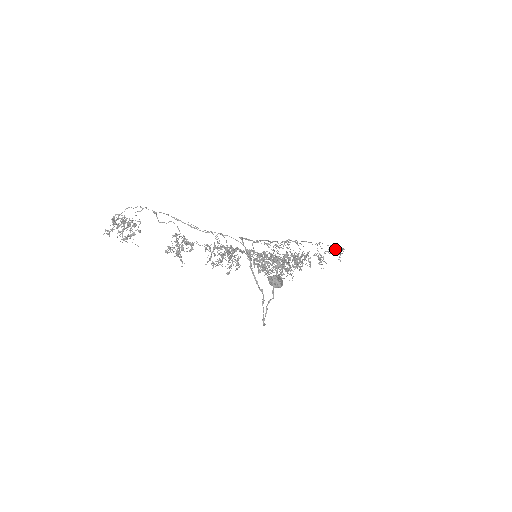
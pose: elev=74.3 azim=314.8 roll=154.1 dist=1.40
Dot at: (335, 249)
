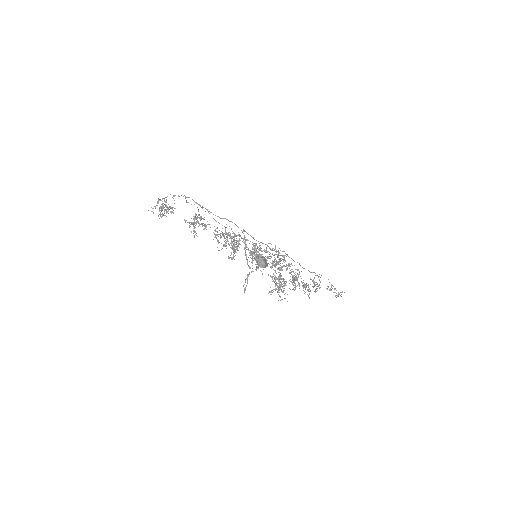
Dot at: occluded
